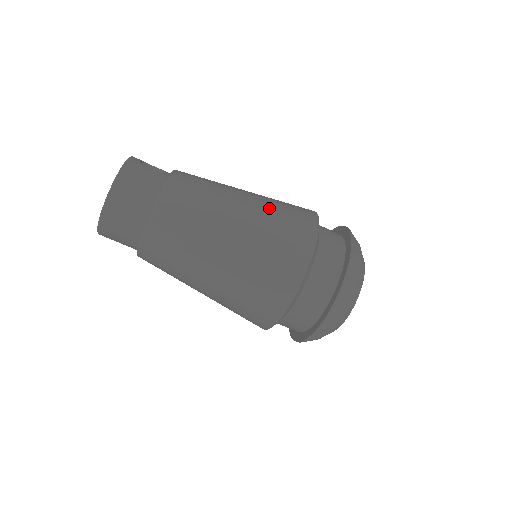
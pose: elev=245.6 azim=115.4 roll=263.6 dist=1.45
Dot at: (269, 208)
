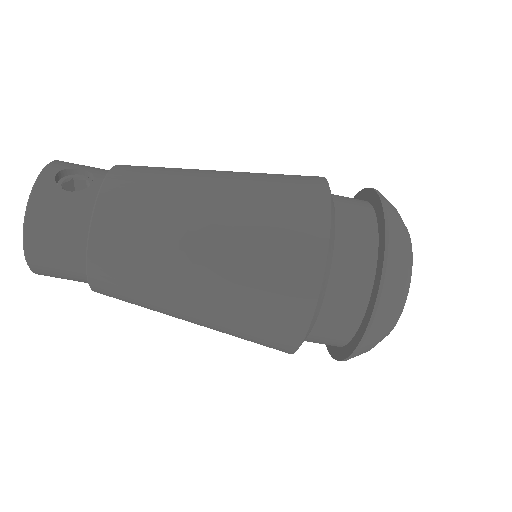
Dot at: (249, 220)
